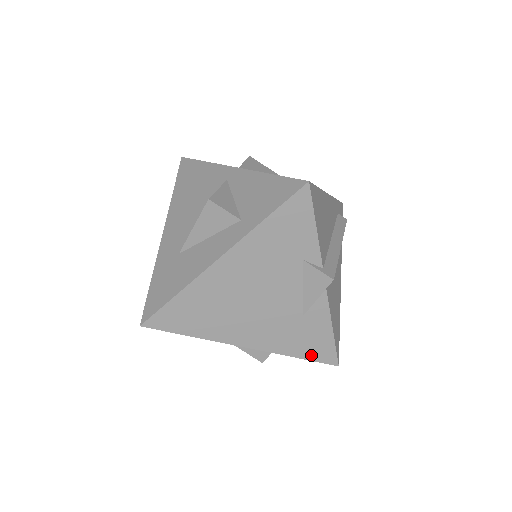
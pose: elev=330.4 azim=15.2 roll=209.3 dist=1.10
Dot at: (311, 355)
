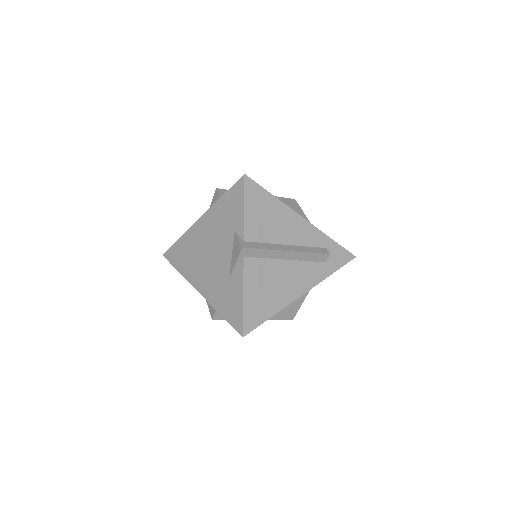
Dot at: (229, 317)
